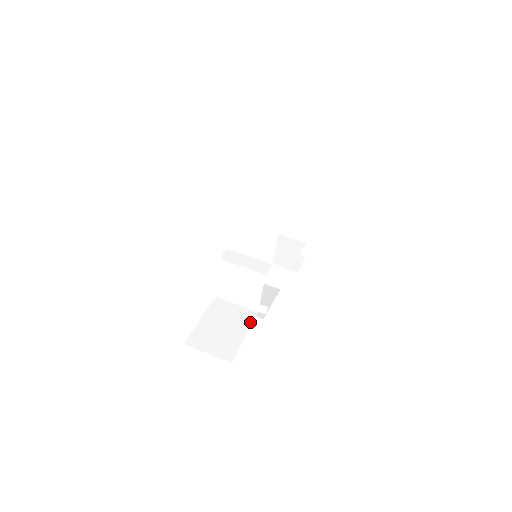
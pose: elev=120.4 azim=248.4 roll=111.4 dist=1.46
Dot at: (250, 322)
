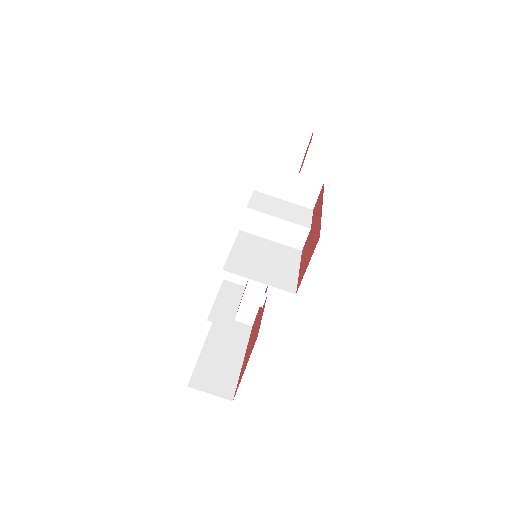
Dot at: (263, 292)
